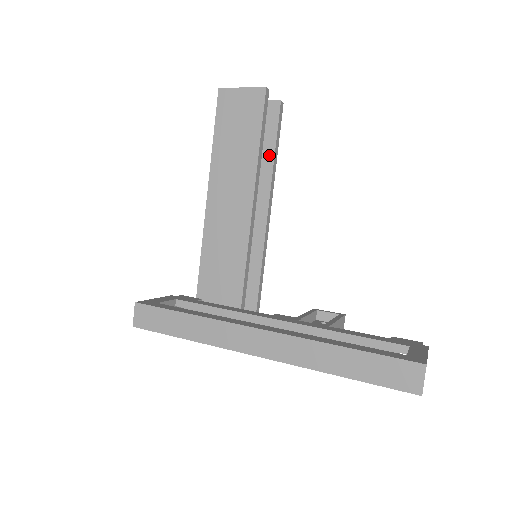
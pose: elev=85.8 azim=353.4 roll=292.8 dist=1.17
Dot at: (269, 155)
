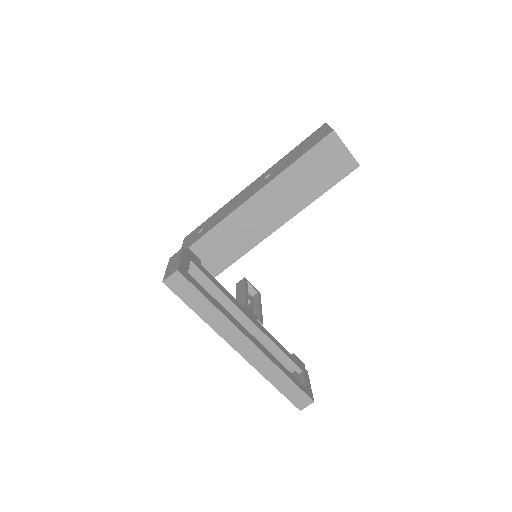
Dot at: occluded
